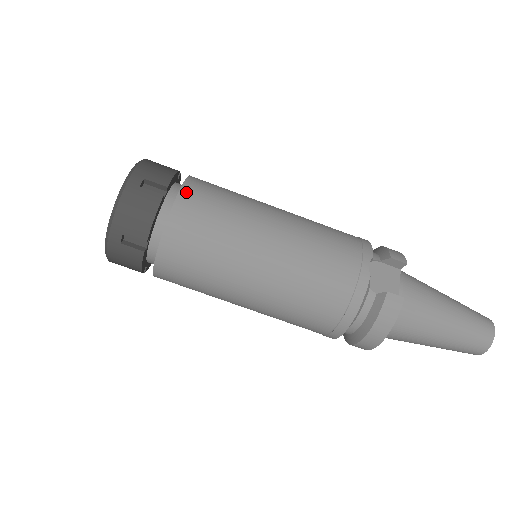
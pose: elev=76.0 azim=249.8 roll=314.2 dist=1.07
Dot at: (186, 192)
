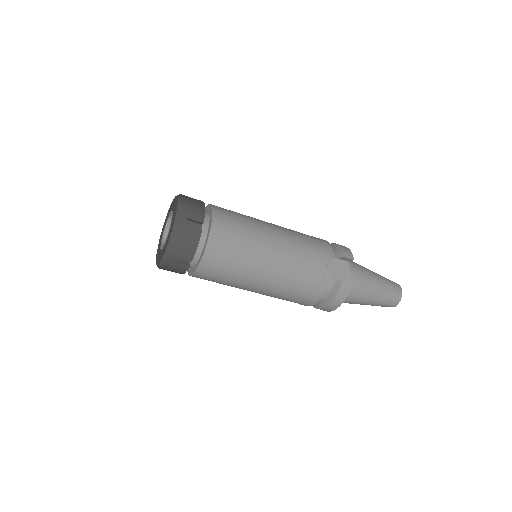
Dot at: (216, 225)
